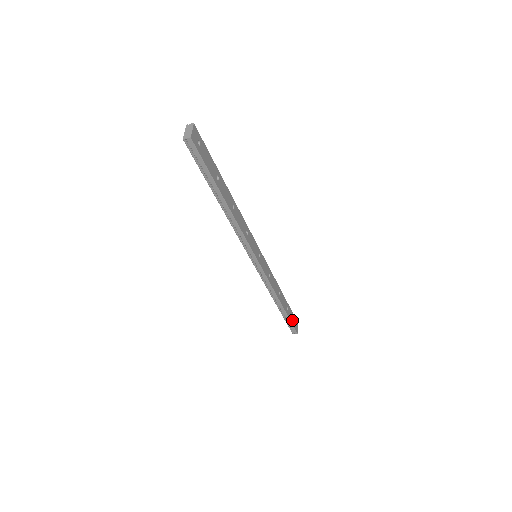
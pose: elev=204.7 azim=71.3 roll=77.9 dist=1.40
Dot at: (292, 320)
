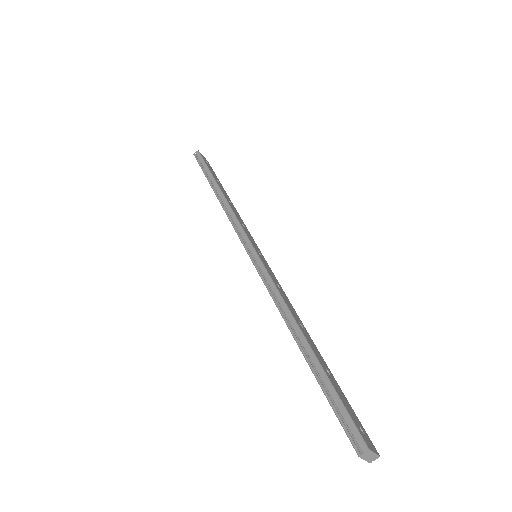
Dot at: (346, 406)
